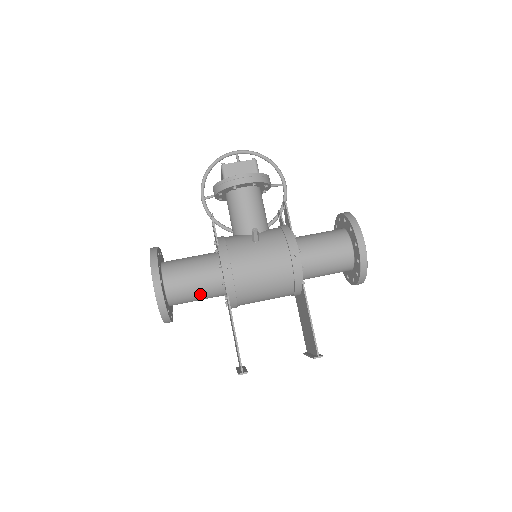
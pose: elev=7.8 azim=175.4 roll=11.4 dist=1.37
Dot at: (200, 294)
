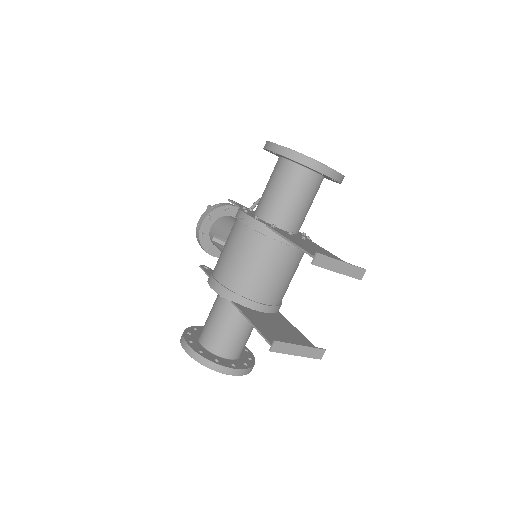
Dot at: (228, 324)
